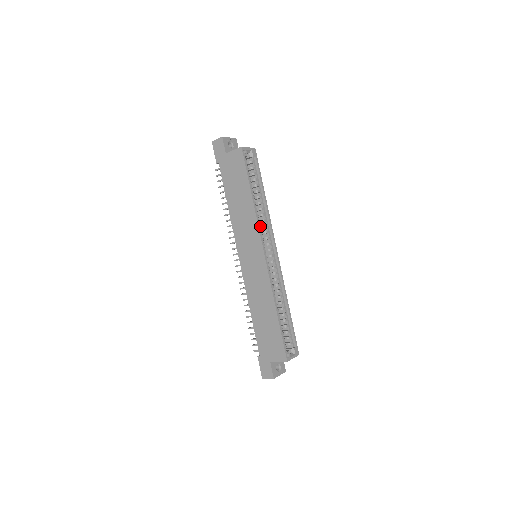
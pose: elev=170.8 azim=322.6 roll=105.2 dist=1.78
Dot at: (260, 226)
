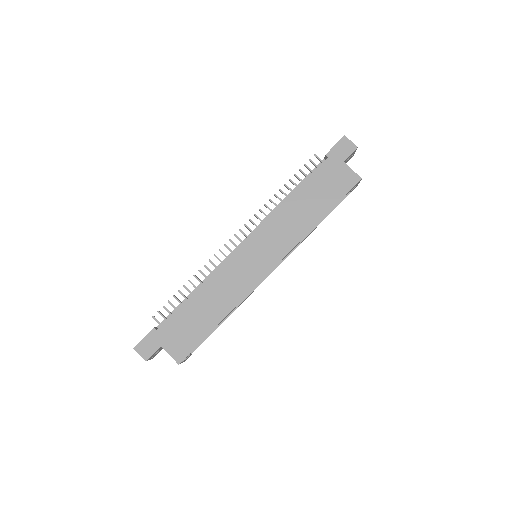
Dot at: occluded
